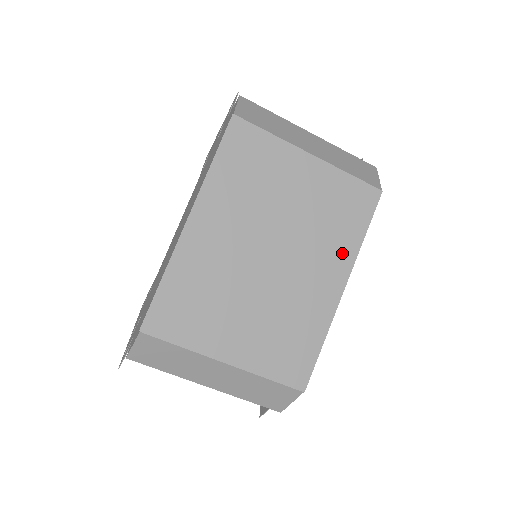
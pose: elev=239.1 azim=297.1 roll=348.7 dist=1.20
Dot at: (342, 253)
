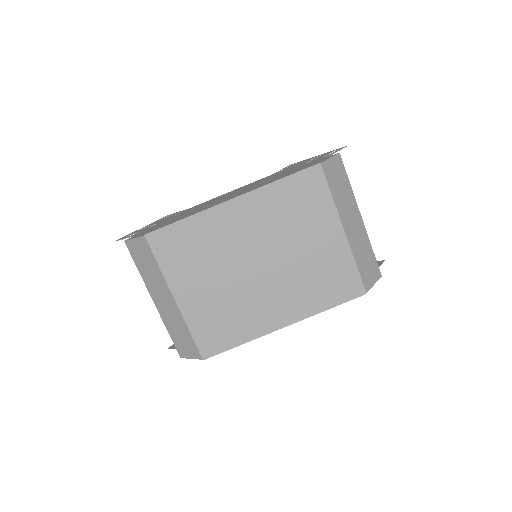
Dot at: (305, 305)
